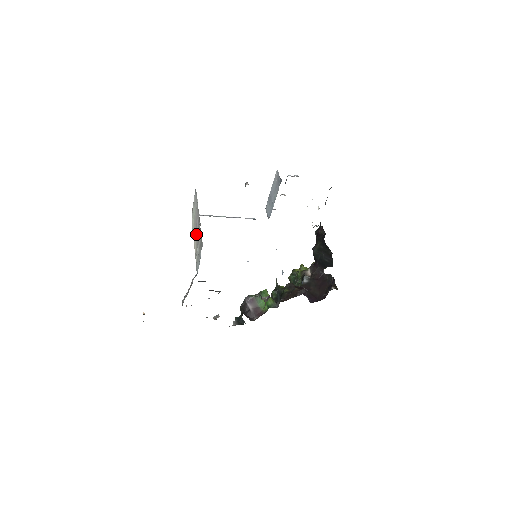
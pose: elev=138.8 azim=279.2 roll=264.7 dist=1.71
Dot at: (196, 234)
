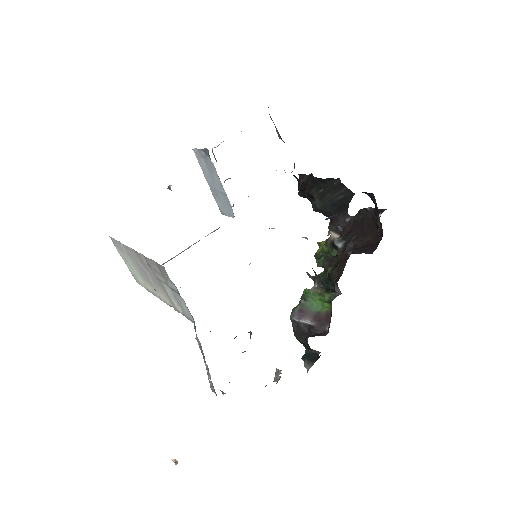
Dot at: (153, 283)
